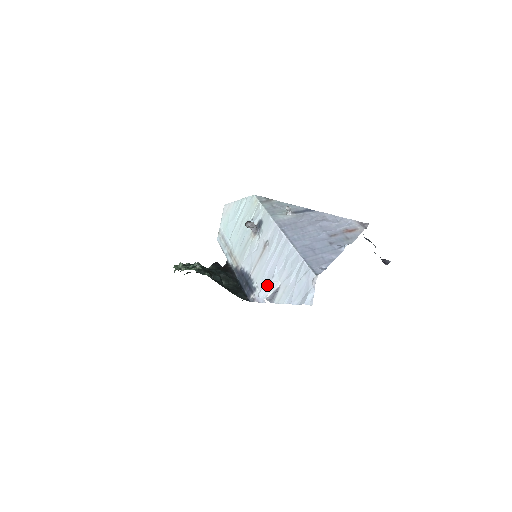
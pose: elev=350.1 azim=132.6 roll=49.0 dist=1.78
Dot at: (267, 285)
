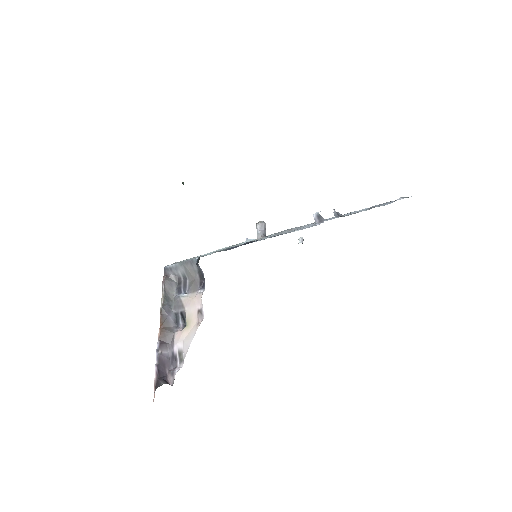
Dot at: occluded
